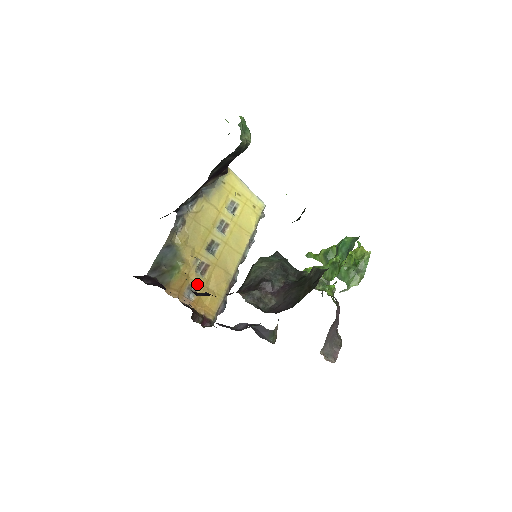
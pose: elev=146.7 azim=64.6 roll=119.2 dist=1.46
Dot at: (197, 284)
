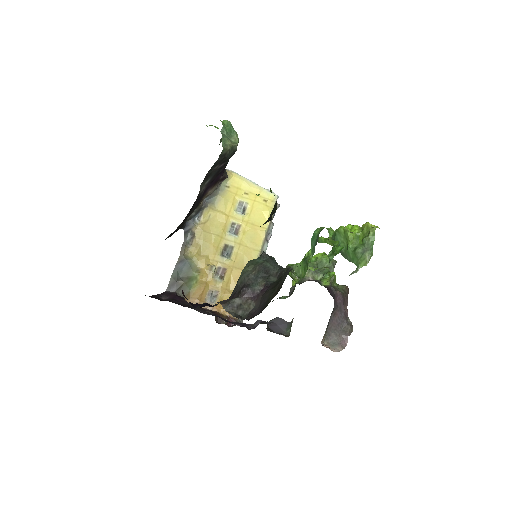
Dot at: (217, 289)
